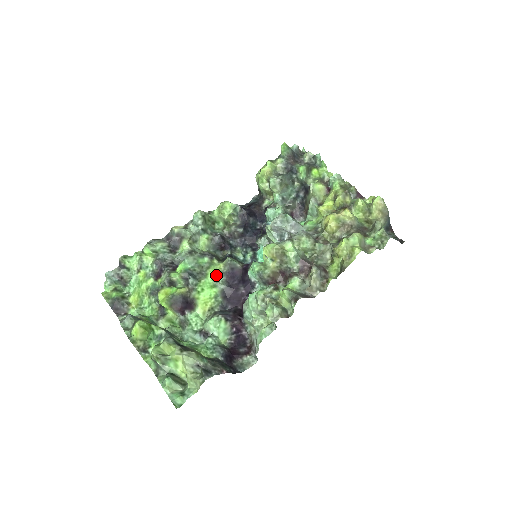
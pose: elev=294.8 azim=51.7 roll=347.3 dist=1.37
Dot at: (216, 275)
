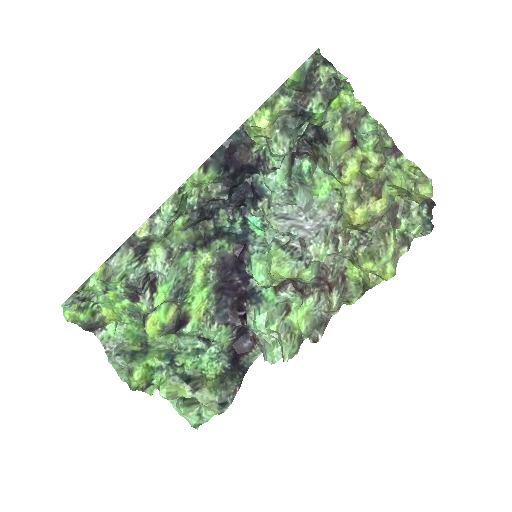
Dot at: (204, 272)
